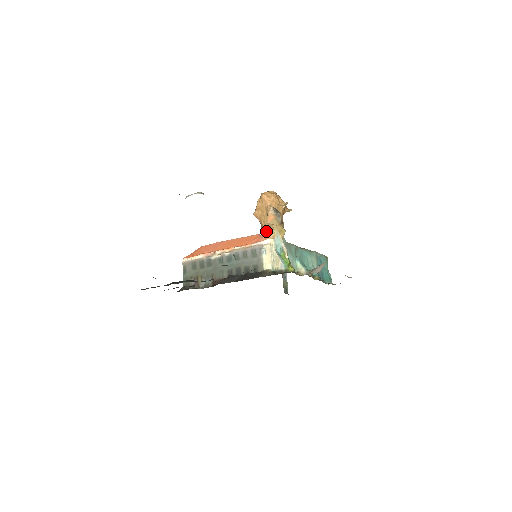
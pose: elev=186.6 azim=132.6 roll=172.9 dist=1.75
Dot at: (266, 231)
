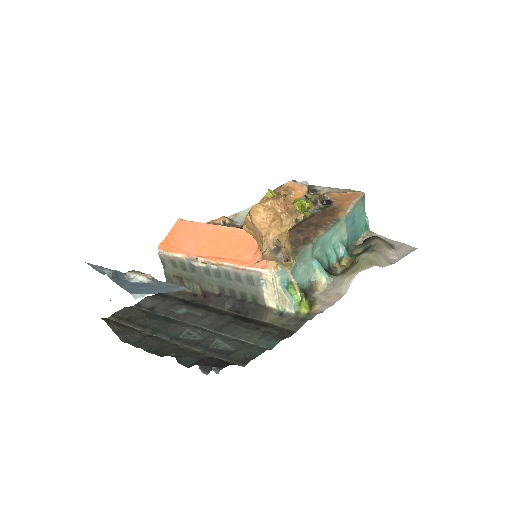
Dot at: occluded
